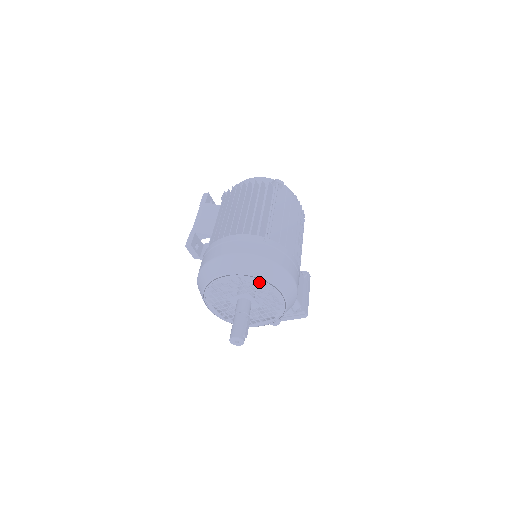
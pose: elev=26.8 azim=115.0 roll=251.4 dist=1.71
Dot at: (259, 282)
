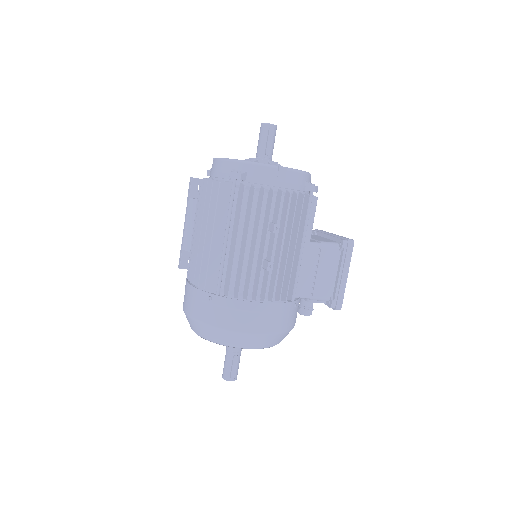
Dot at: occluded
